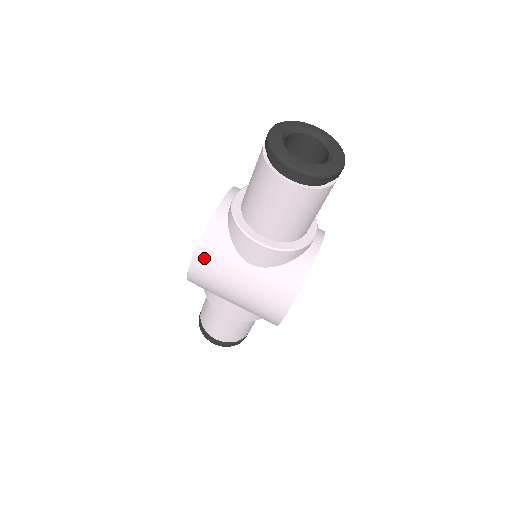
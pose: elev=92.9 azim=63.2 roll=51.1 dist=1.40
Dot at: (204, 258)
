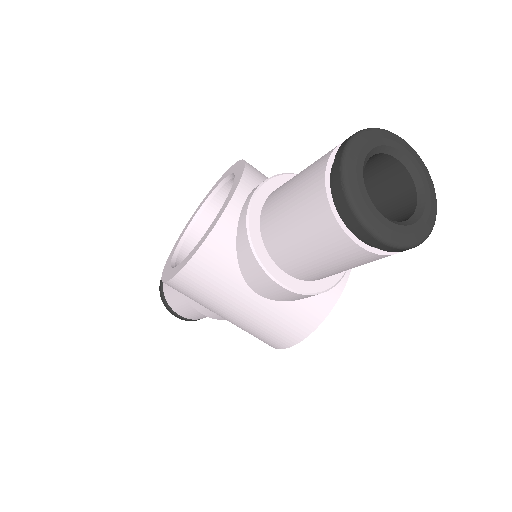
Dot at: (195, 277)
